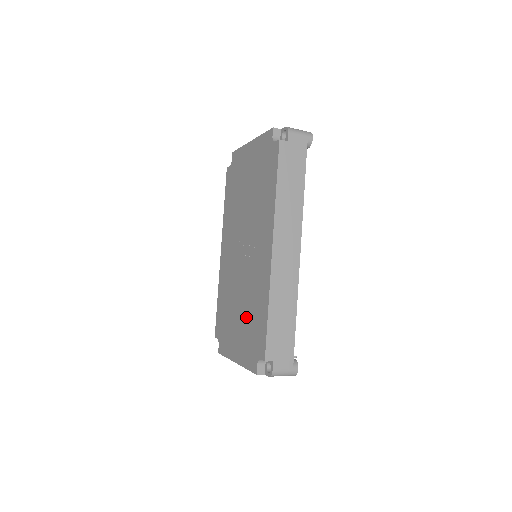
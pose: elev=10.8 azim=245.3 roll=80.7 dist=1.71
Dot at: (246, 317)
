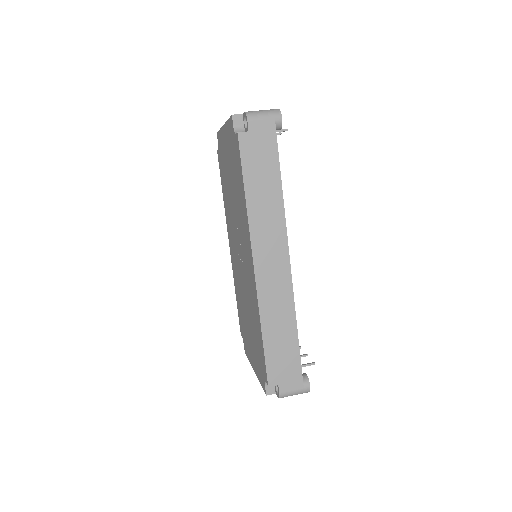
Dot at: (252, 329)
